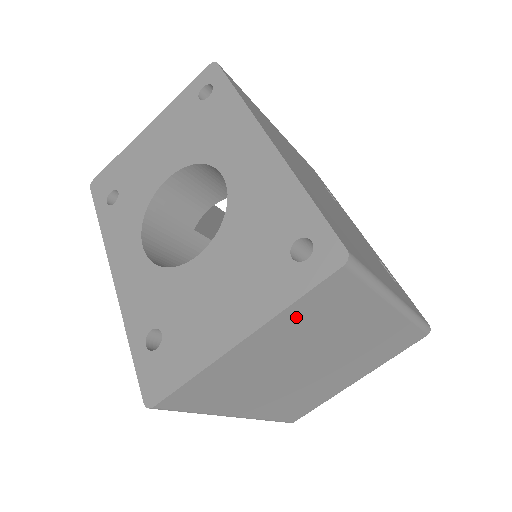
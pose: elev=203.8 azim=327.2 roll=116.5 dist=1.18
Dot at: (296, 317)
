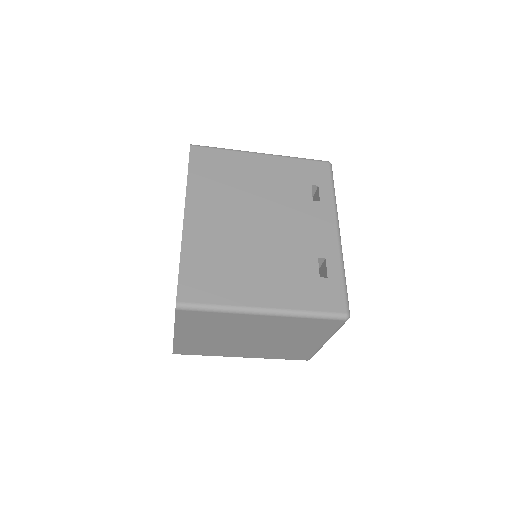
Dot at: (189, 325)
